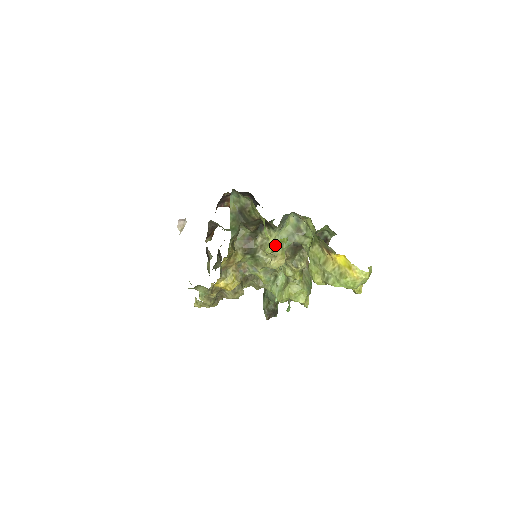
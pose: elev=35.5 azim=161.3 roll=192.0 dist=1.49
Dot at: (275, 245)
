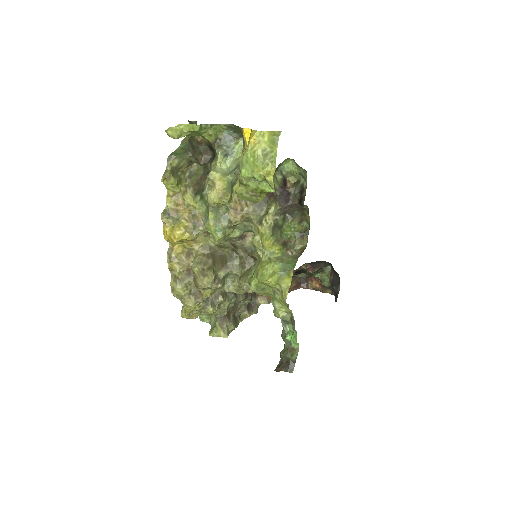
Dot at: (180, 129)
